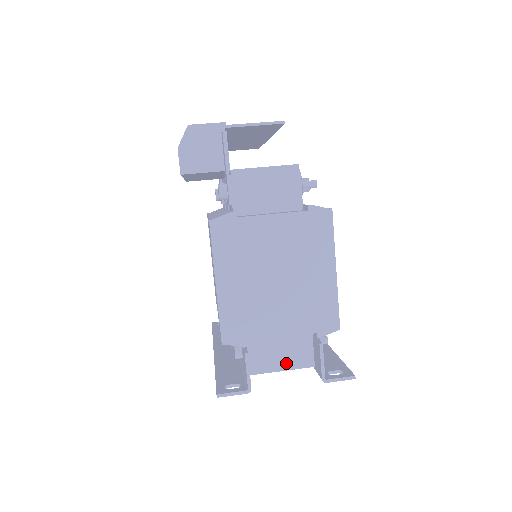
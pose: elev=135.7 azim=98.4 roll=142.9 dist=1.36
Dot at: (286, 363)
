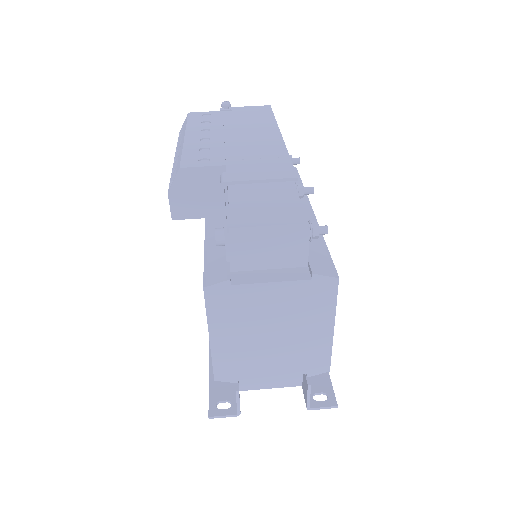
Dot at: (275, 383)
